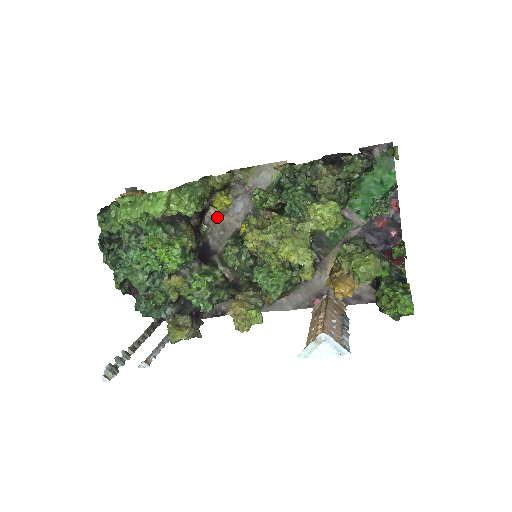
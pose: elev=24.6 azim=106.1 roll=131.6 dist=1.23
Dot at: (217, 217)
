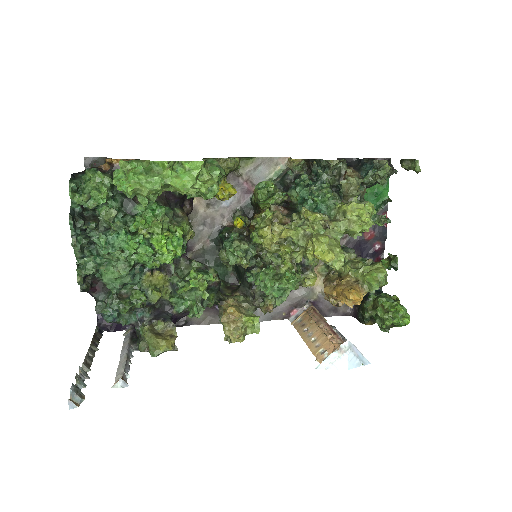
Dot at: (199, 209)
